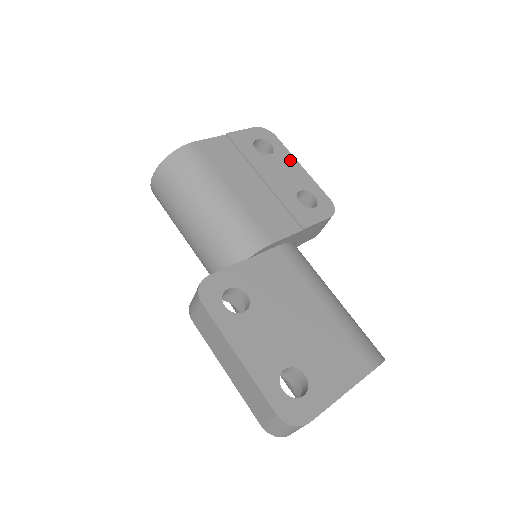
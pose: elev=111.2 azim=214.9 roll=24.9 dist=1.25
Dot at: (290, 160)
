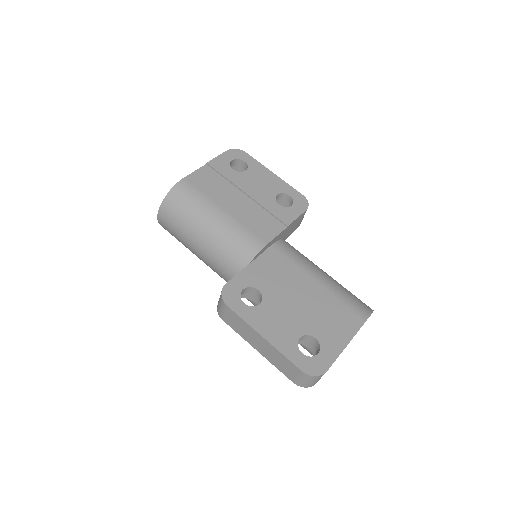
Dot at: (263, 171)
